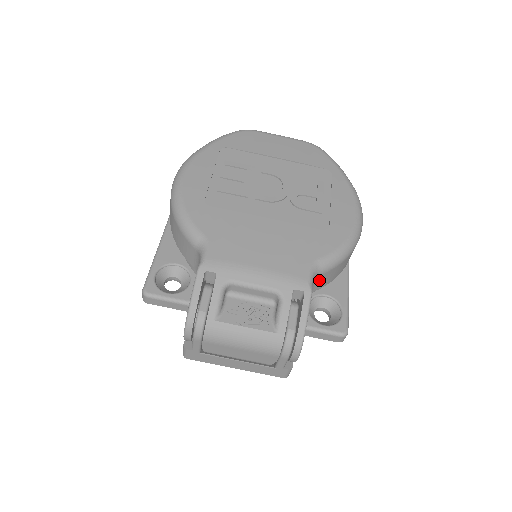
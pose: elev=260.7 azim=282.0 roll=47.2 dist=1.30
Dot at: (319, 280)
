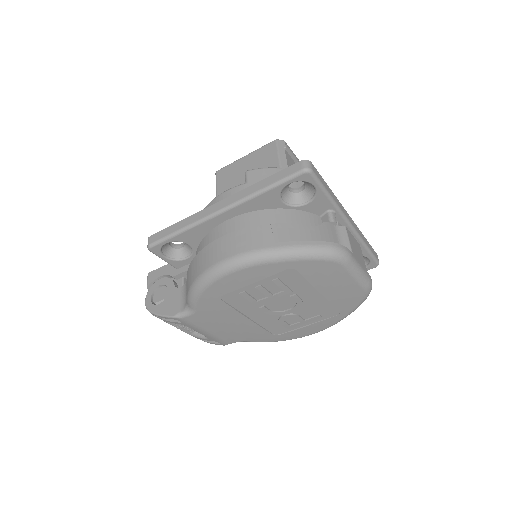
Dot at: occluded
